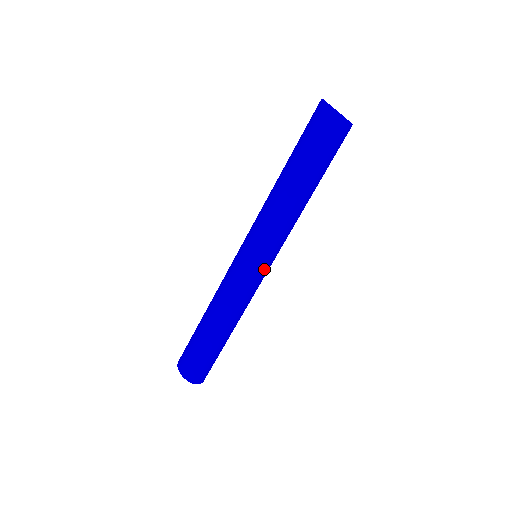
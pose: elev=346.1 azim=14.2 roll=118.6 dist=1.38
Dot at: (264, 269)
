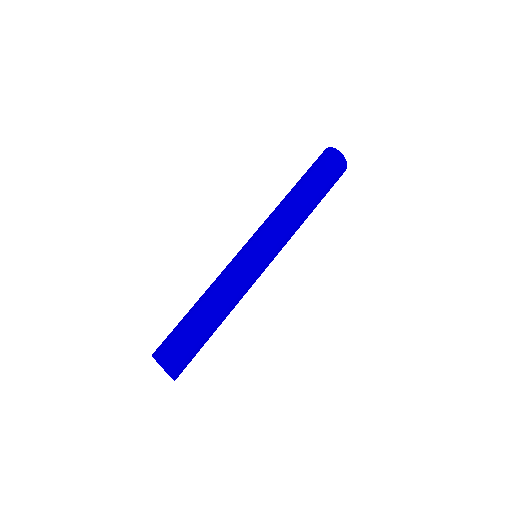
Dot at: occluded
